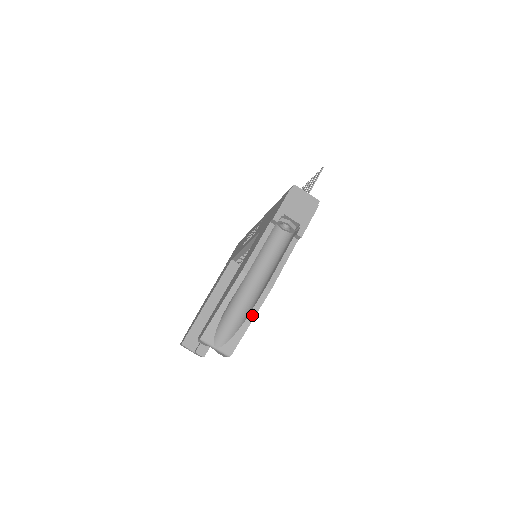
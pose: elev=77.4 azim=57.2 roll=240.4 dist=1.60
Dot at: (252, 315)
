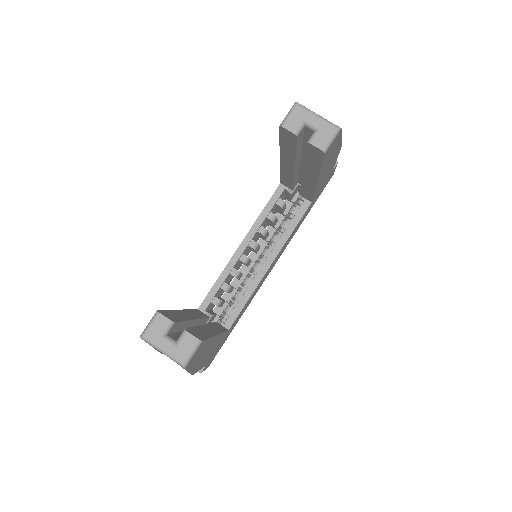
Dot at: occluded
